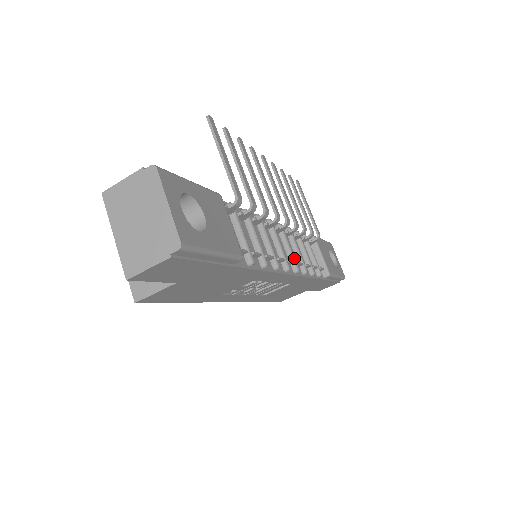
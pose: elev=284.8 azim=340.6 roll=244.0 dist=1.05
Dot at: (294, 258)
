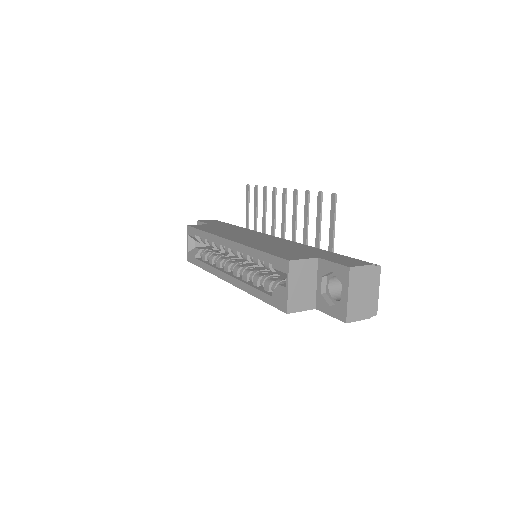
Dot at: occluded
